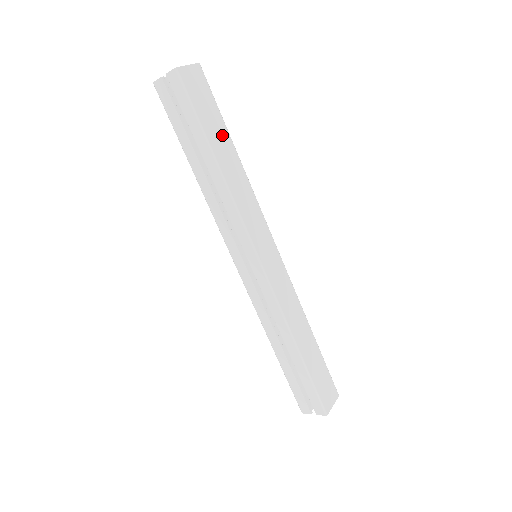
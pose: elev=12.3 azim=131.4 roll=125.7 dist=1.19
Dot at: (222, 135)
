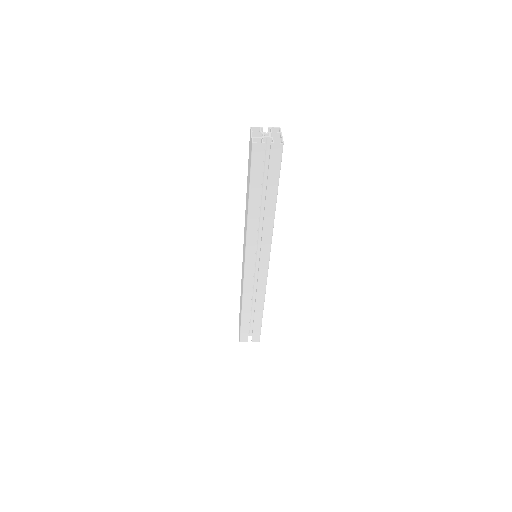
Dot at: occluded
